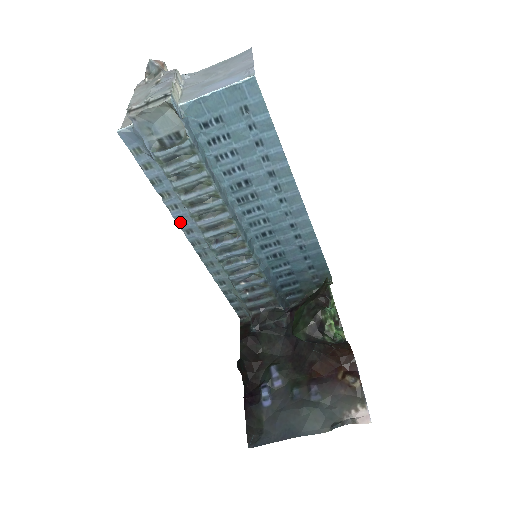
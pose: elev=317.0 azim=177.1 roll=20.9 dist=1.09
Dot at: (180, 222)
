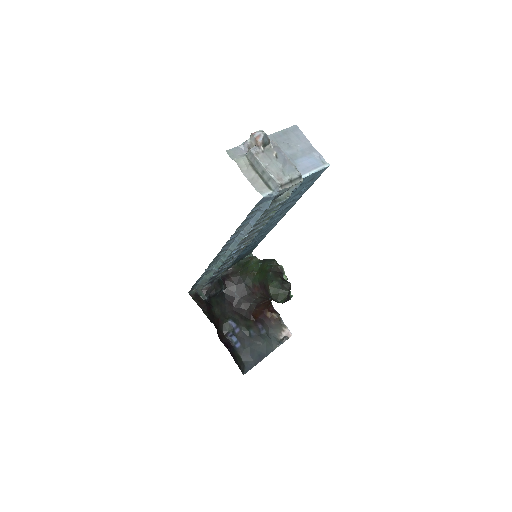
Dot at: (228, 242)
